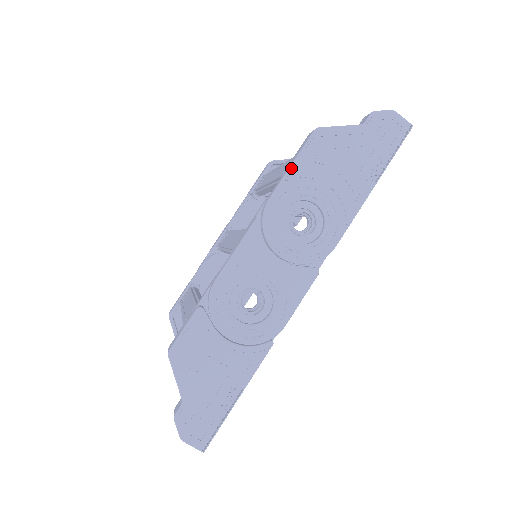
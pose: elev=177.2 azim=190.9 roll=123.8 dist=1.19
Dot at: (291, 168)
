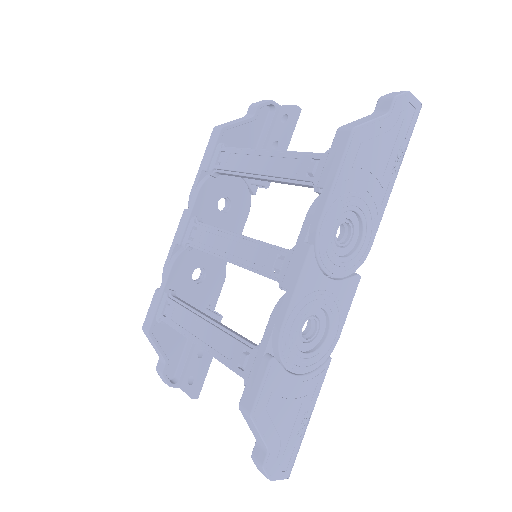
Dot at: (335, 181)
